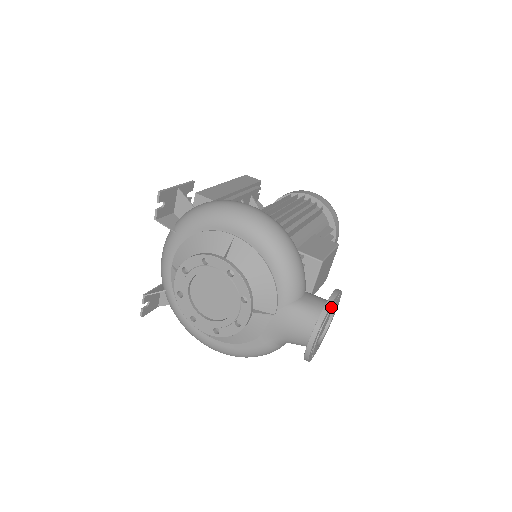
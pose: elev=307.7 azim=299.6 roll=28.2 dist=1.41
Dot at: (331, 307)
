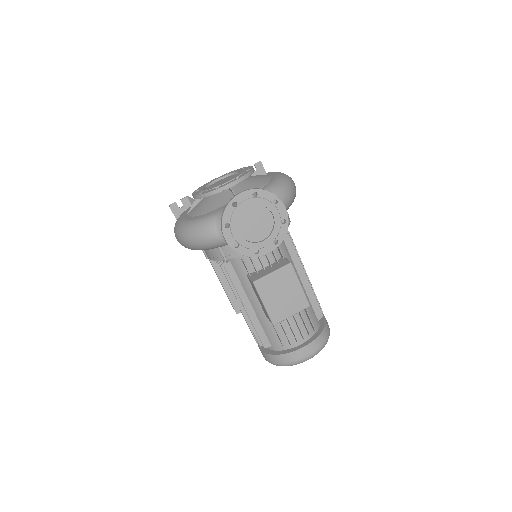
Dot at: (274, 205)
